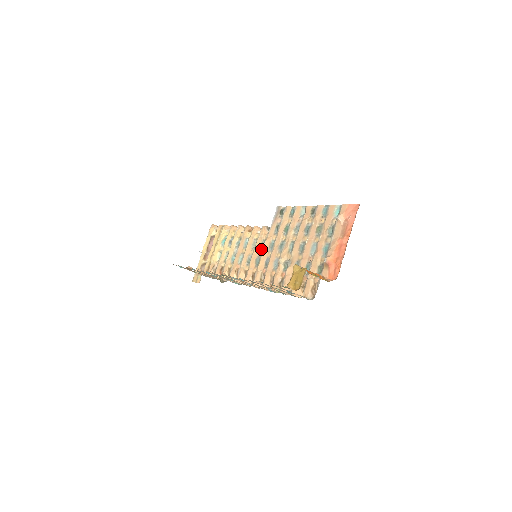
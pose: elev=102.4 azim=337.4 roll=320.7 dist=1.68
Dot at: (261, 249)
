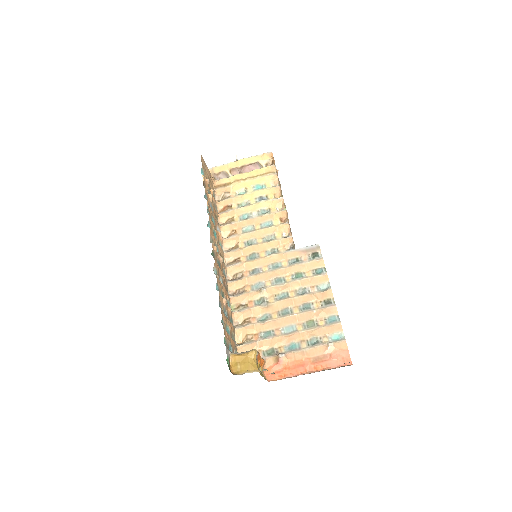
Dot at: (267, 252)
